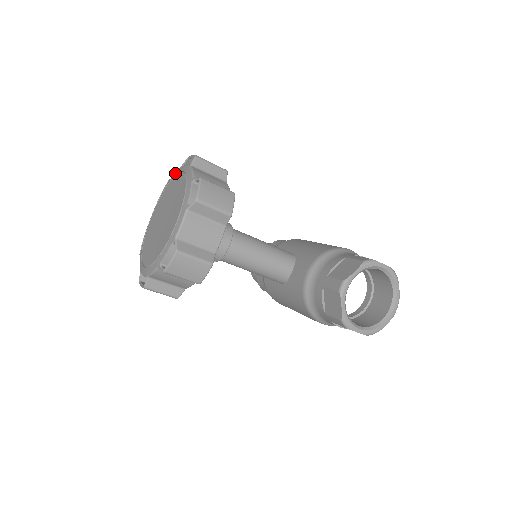
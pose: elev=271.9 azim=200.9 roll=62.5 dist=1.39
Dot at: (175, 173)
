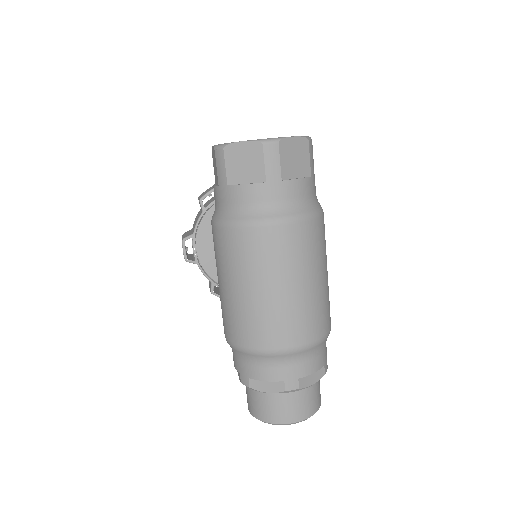
Dot at: occluded
